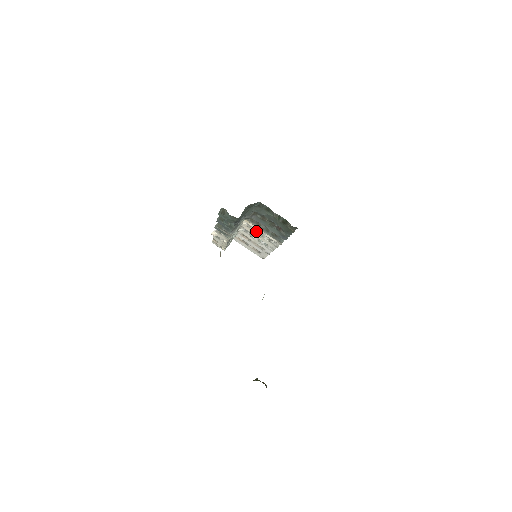
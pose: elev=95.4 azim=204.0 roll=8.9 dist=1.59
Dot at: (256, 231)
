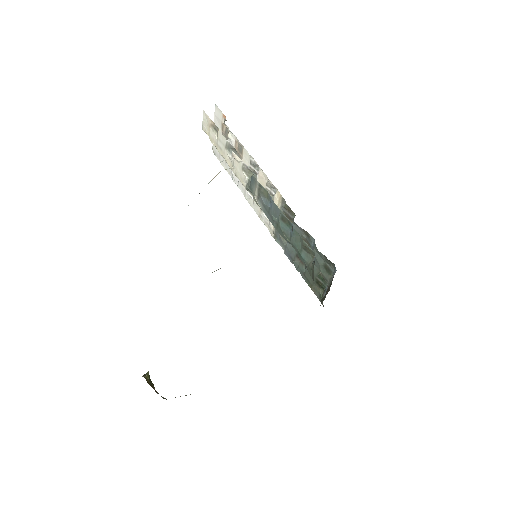
Dot at: occluded
